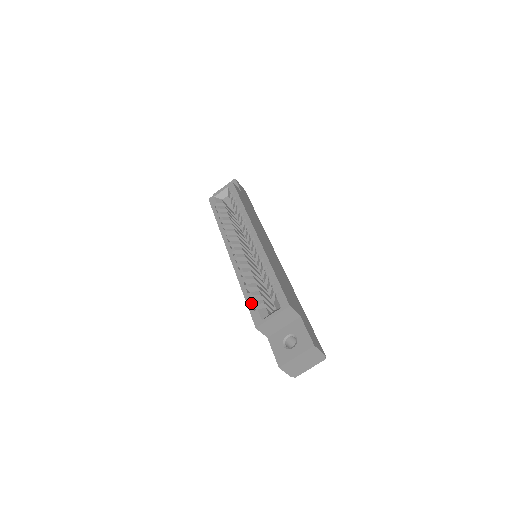
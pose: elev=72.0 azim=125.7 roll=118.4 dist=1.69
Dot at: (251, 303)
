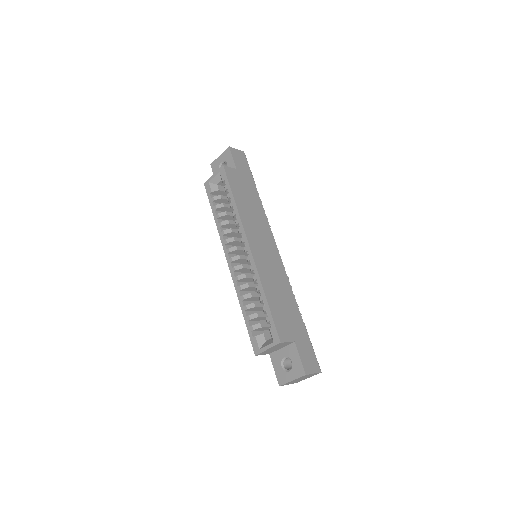
Dot at: (250, 328)
